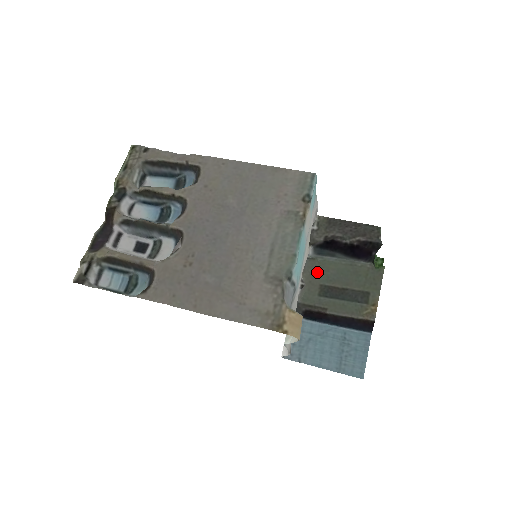
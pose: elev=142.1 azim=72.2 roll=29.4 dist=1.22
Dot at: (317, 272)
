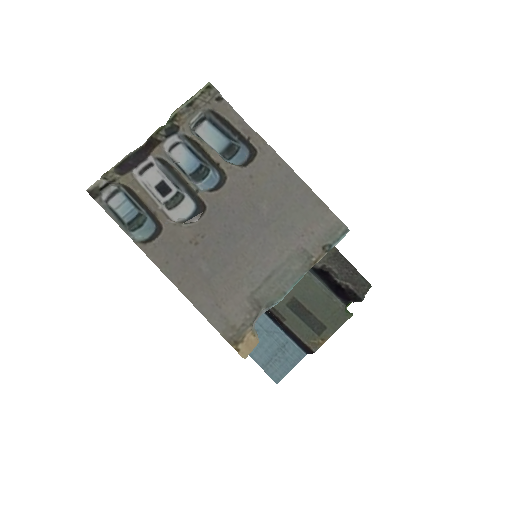
Dot at: (298, 285)
